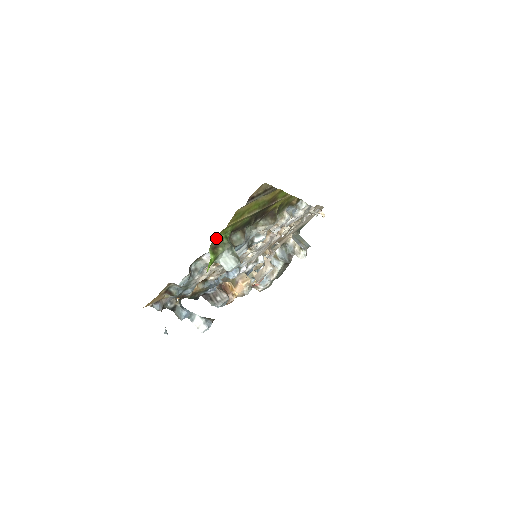
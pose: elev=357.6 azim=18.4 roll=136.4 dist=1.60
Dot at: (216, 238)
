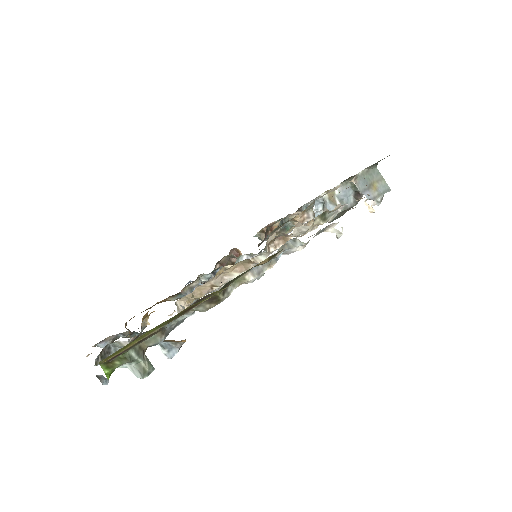
Dot at: occluded
